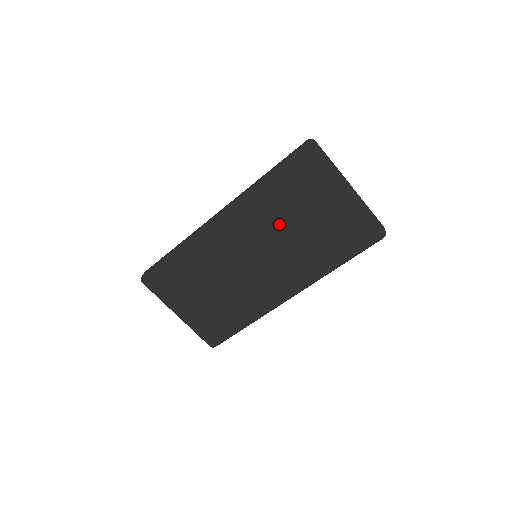
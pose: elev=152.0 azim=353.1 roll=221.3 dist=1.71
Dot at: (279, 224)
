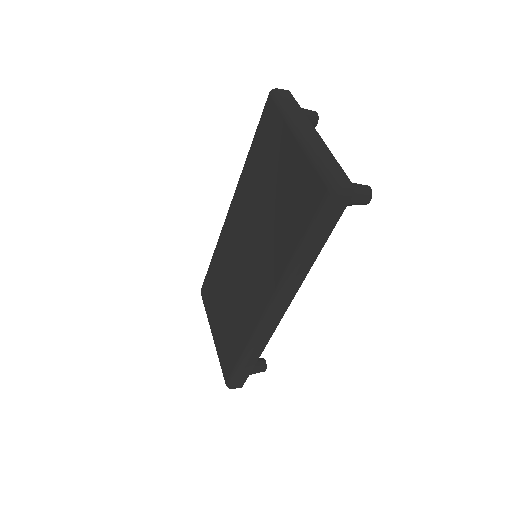
Dot at: (256, 201)
